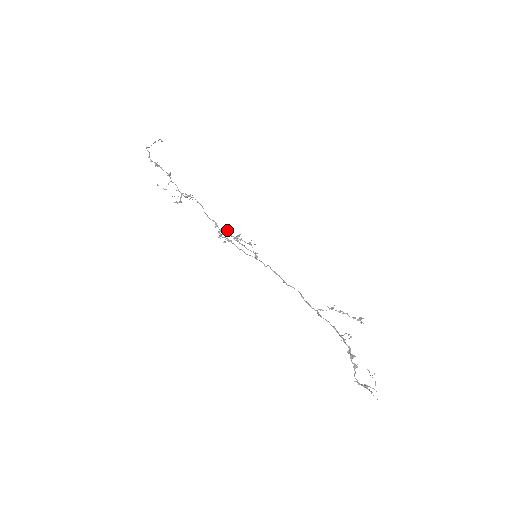
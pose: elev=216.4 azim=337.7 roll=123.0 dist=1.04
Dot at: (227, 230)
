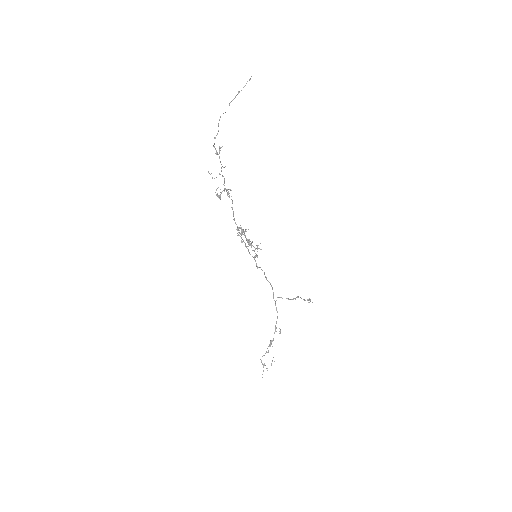
Dot at: occluded
